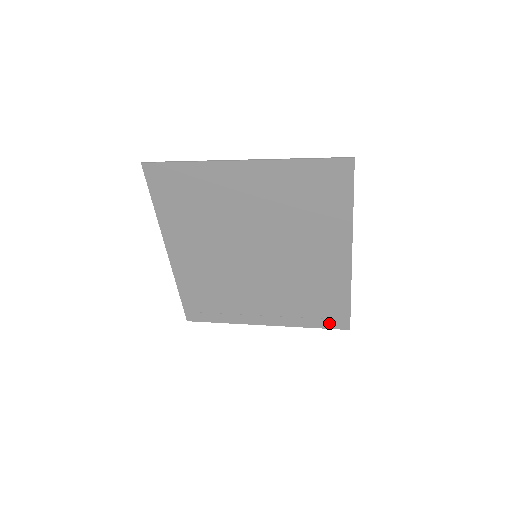
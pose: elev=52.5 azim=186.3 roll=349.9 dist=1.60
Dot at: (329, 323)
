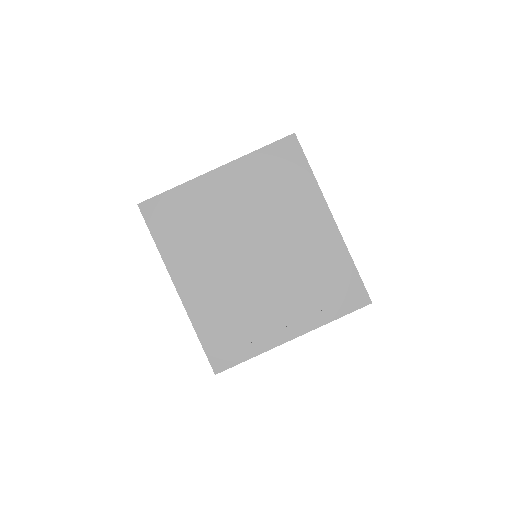
Dot at: (350, 304)
